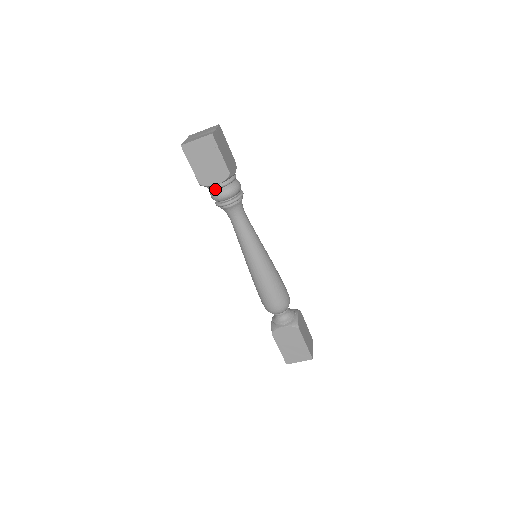
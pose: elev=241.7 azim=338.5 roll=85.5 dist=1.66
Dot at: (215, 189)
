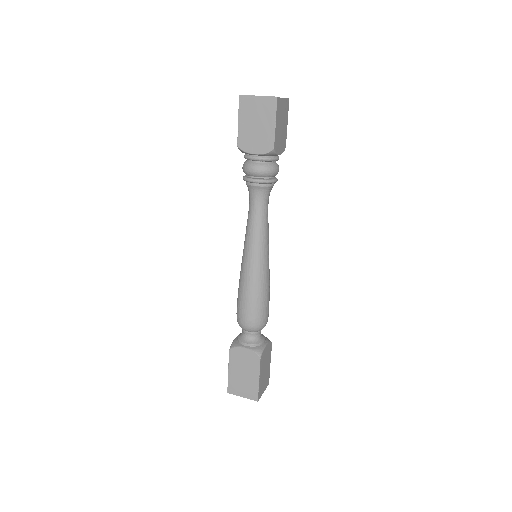
Dot at: (250, 159)
